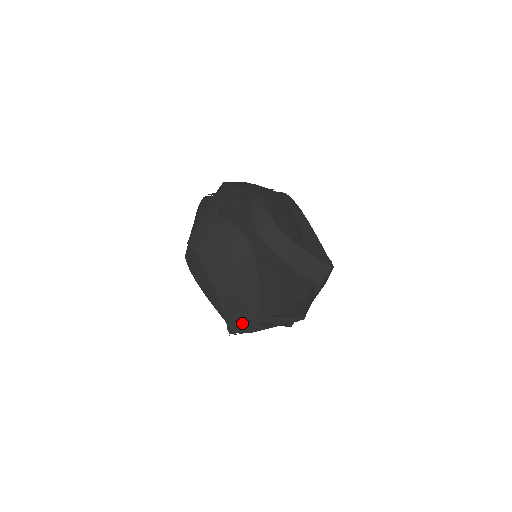
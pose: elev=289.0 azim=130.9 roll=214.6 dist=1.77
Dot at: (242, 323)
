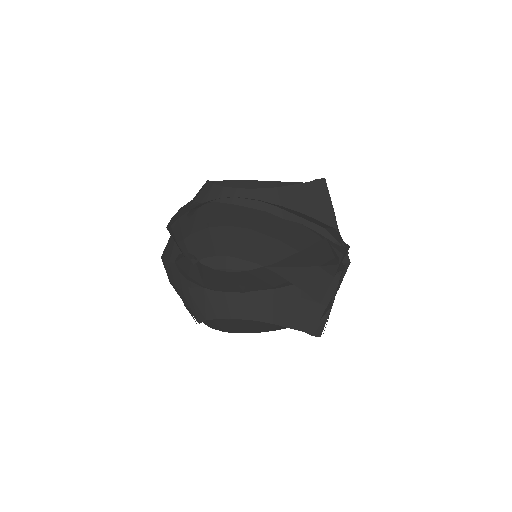
Dot at: (317, 280)
